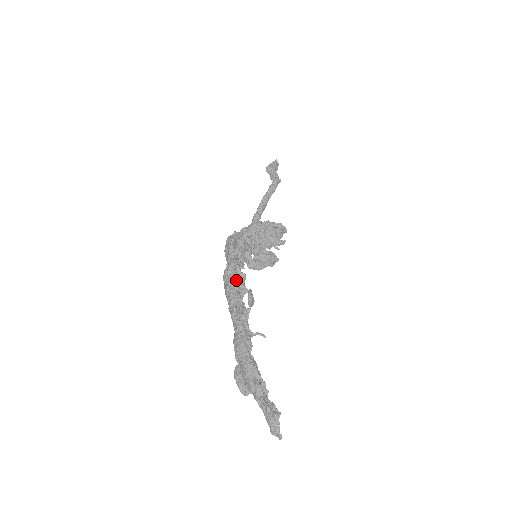
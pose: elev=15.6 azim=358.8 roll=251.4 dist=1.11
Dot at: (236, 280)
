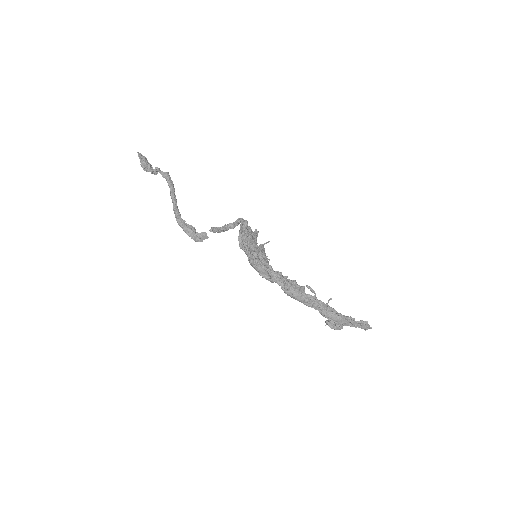
Dot at: (297, 288)
